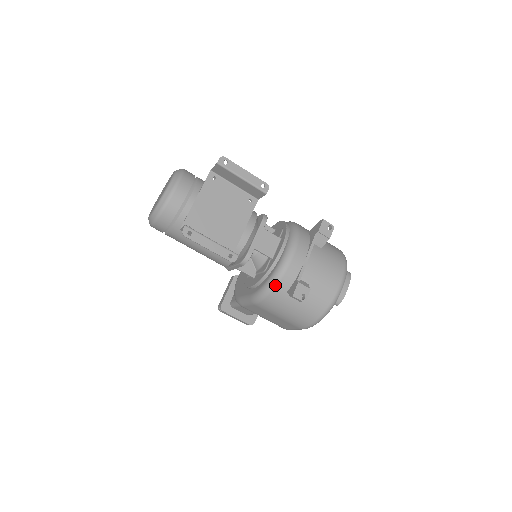
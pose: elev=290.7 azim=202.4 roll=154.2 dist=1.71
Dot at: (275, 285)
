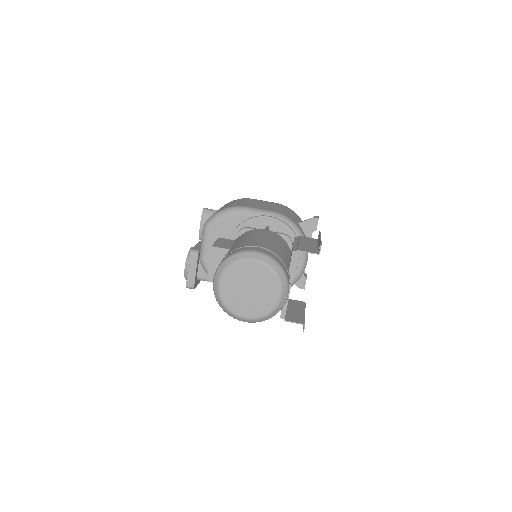
Dot at: occluded
